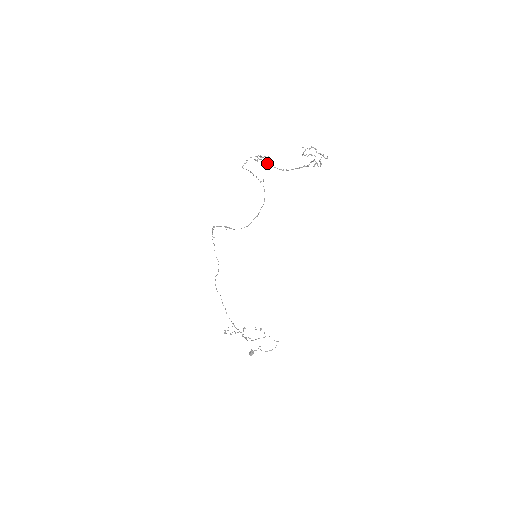
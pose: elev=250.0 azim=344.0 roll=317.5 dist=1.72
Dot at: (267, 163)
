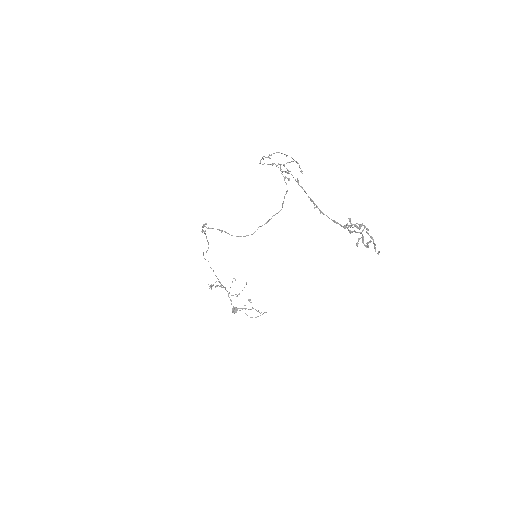
Dot at: (296, 181)
